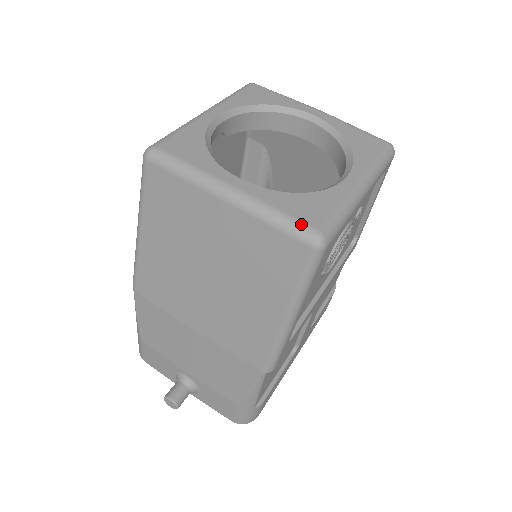
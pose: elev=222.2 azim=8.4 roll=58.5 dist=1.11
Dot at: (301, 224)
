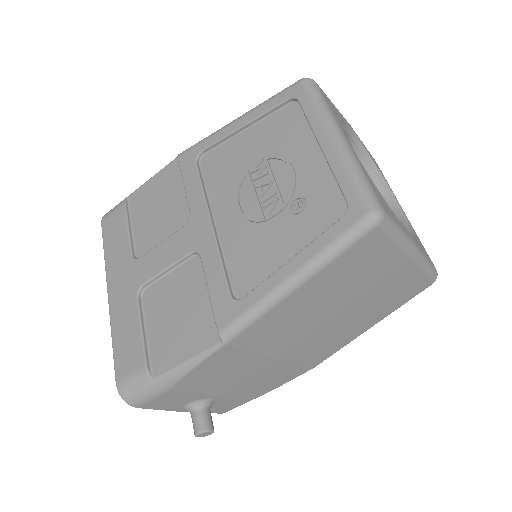
Dot at: (434, 268)
